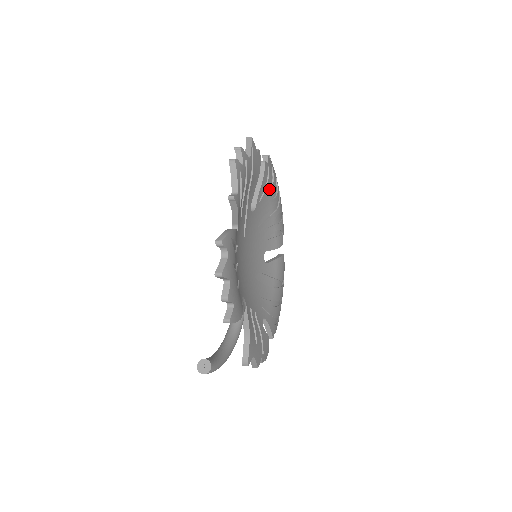
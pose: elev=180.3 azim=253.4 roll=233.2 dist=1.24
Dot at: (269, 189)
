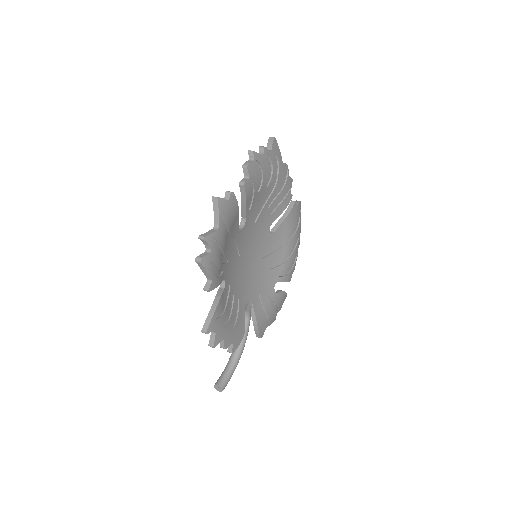
Dot at: (259, 186)
